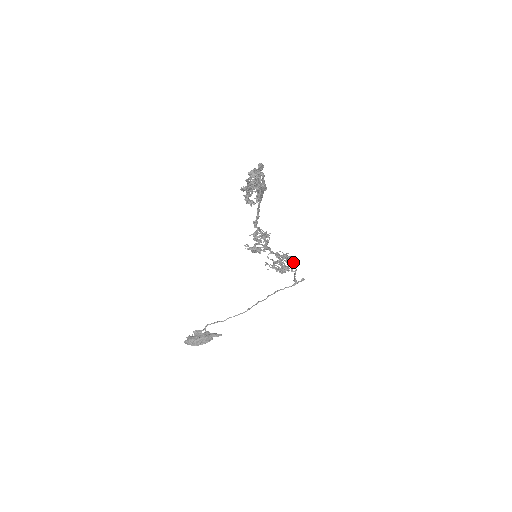
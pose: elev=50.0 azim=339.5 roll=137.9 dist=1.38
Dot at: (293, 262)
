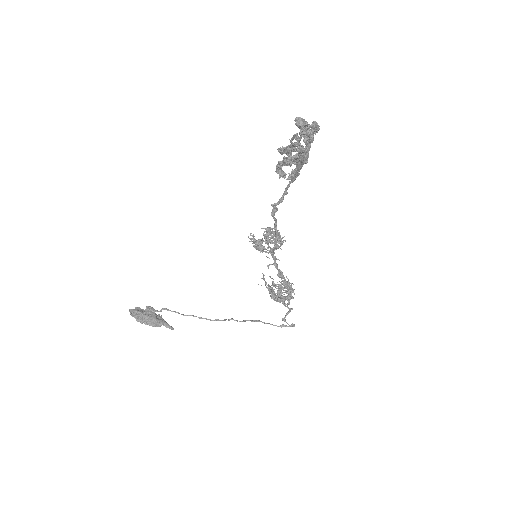
Dot at: (293, 297)
